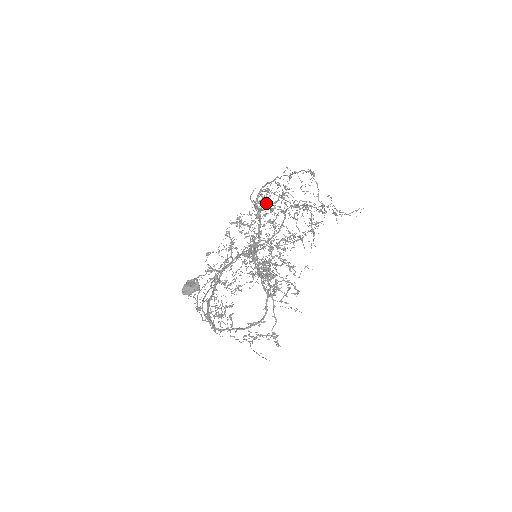
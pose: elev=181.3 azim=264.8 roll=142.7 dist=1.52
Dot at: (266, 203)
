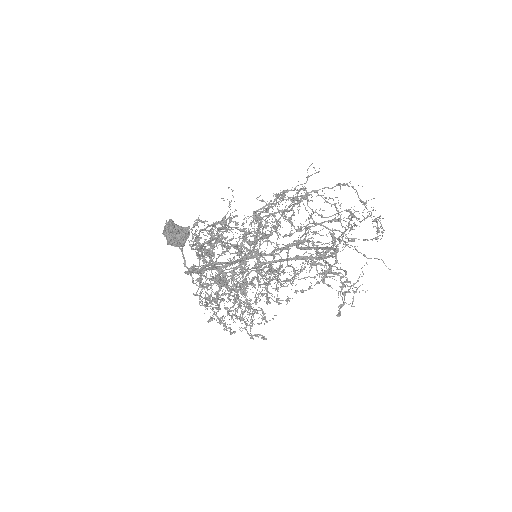
Dot at: (272, 213)
